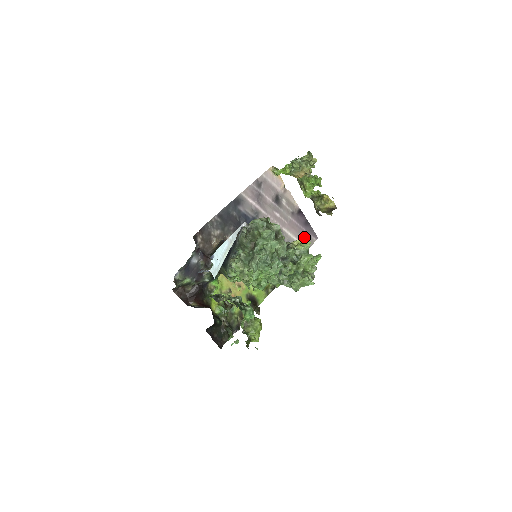
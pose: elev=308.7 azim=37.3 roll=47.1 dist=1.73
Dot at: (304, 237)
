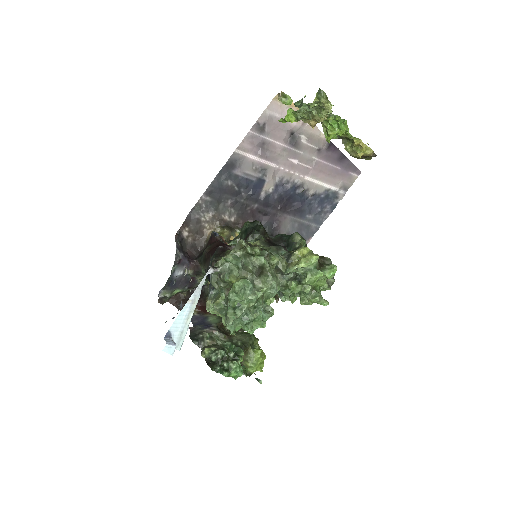
Dot at: (339, 178)
